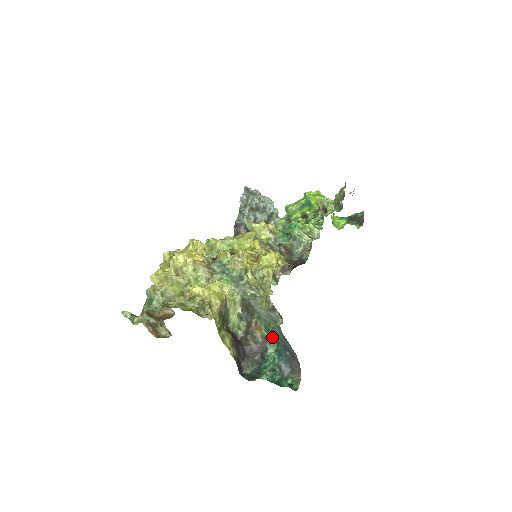
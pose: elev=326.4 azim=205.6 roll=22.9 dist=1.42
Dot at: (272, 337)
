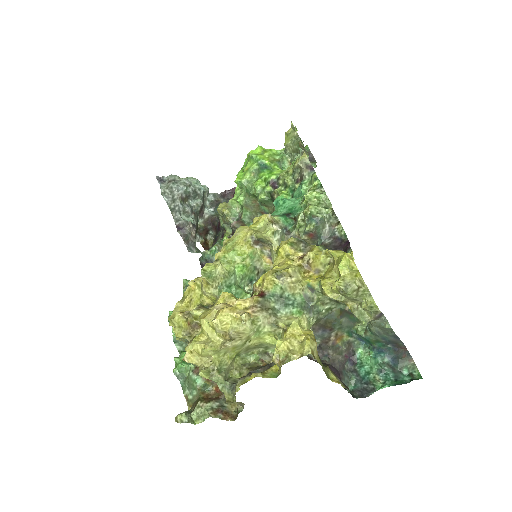
Dot at: (357, 338)
